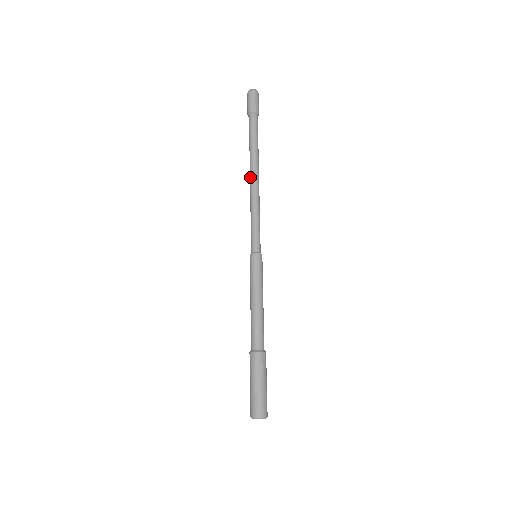
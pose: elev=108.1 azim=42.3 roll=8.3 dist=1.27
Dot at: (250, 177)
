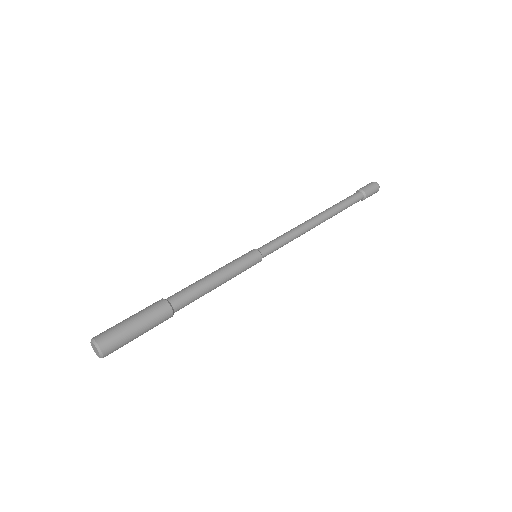
Dot at: (314, 217)
